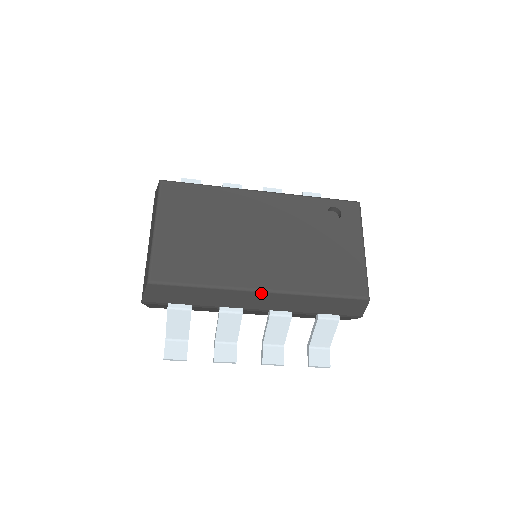
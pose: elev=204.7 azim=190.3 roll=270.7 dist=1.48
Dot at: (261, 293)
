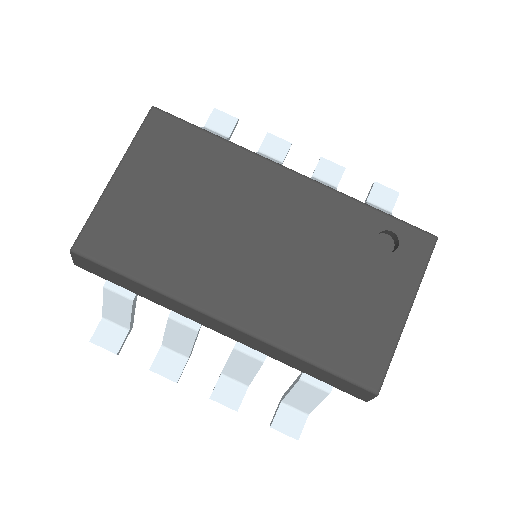
Dot at: (221, 322)
